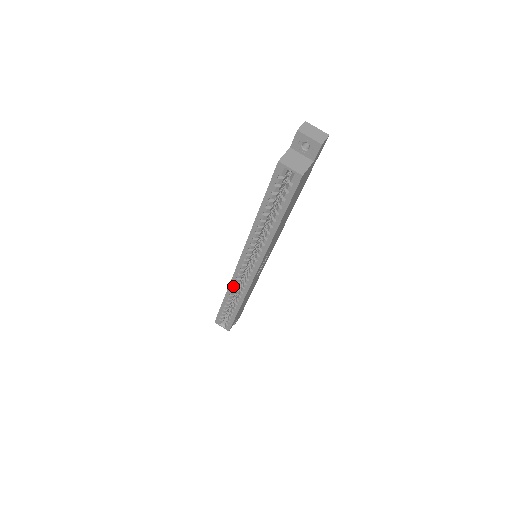
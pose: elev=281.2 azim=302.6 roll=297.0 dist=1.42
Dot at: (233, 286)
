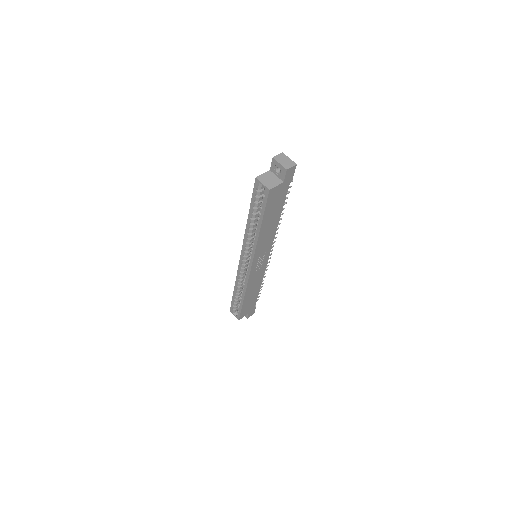
Dot at: (239, 278)
